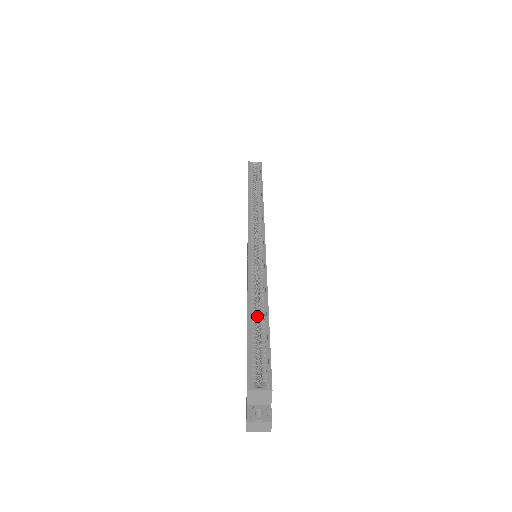
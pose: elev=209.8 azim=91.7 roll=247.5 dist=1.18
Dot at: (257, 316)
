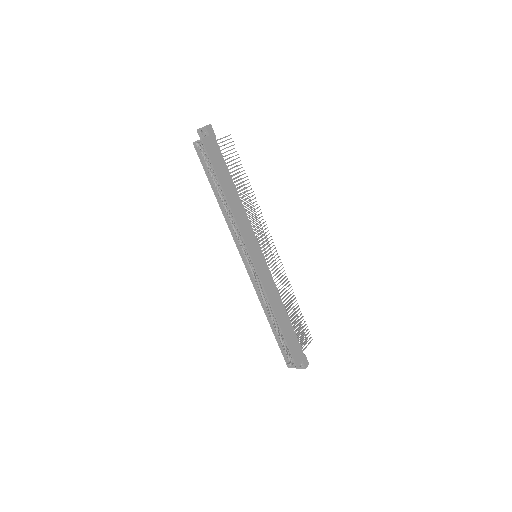
Dot at: occluded
